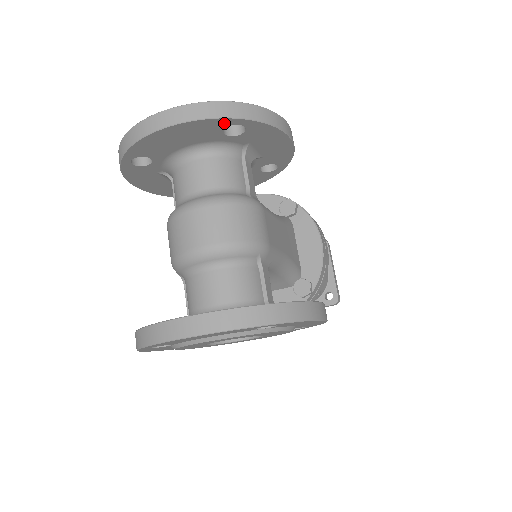
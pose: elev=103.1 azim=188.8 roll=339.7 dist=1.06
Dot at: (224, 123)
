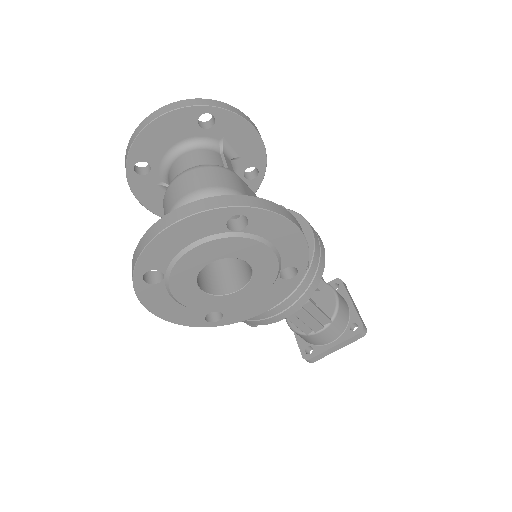
Dot at: (196, 112)
